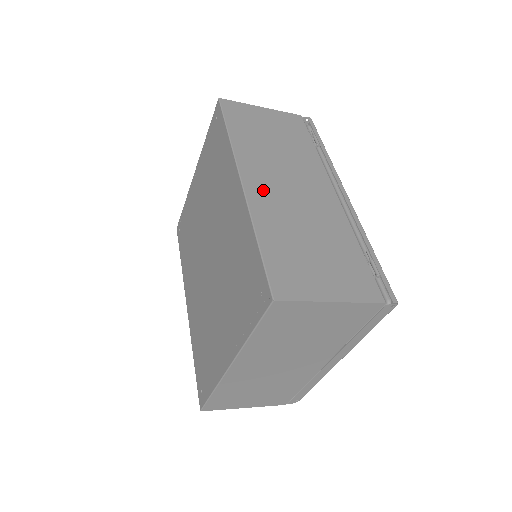
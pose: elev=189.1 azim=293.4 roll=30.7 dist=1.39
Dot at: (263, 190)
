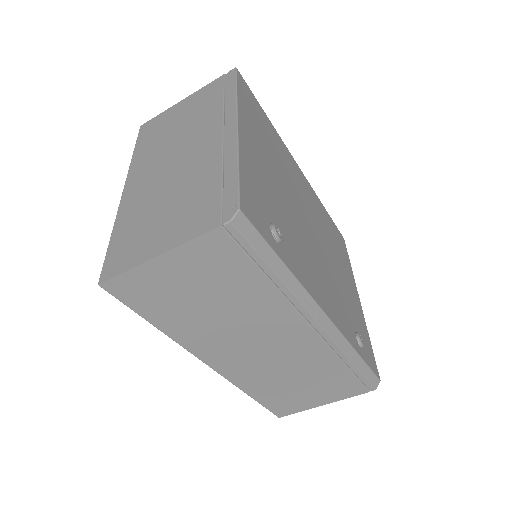
Dot at: occluded
